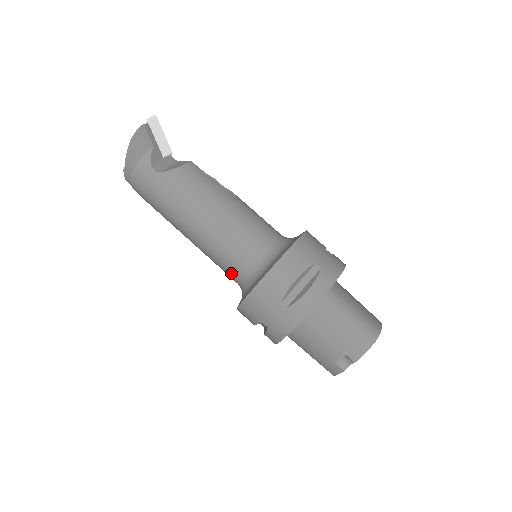
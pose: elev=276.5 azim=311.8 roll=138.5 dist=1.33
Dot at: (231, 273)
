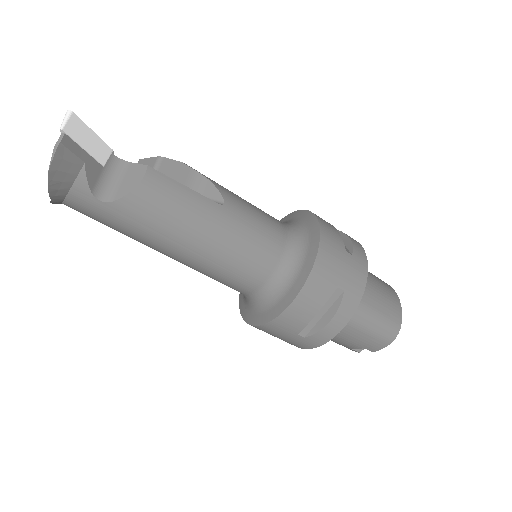
Dot at: occluded
